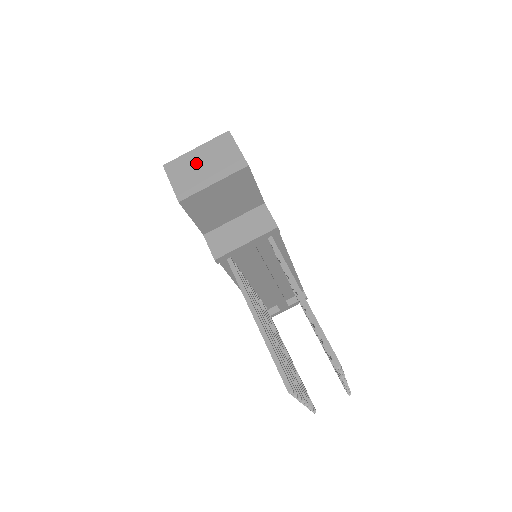
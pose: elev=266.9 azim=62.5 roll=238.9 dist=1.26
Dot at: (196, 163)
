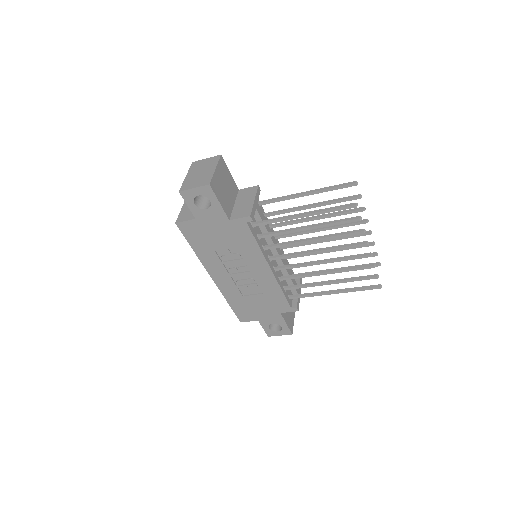
Dot at: (195, 176)
